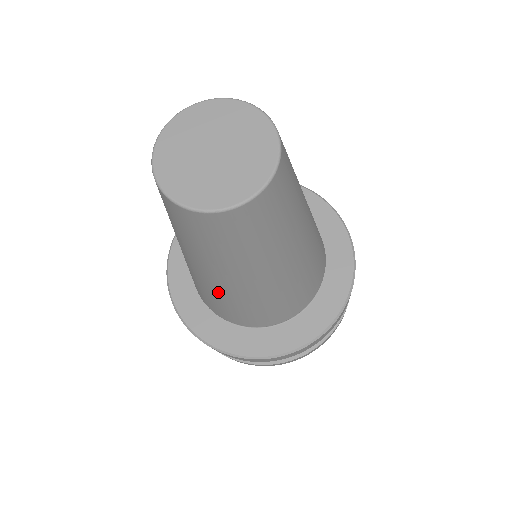
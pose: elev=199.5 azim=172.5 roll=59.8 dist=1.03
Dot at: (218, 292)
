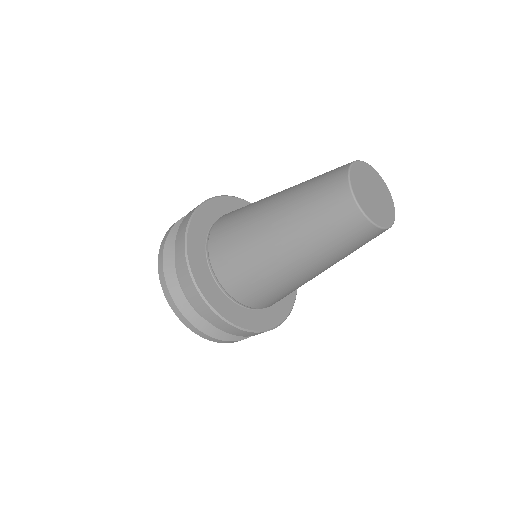
Dot at: (287, 279)
